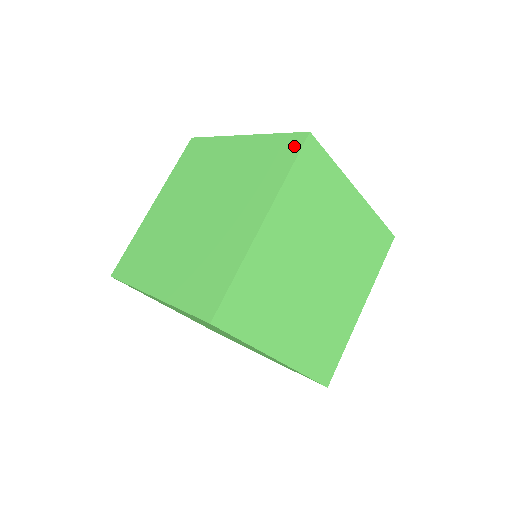
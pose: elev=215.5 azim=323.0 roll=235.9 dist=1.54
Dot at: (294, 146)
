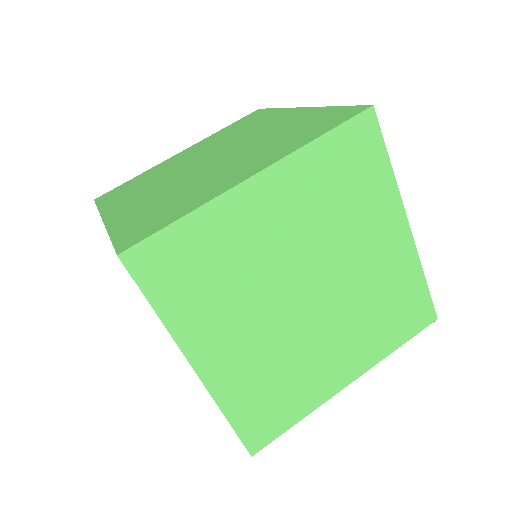
Dot at: (369, 134)
